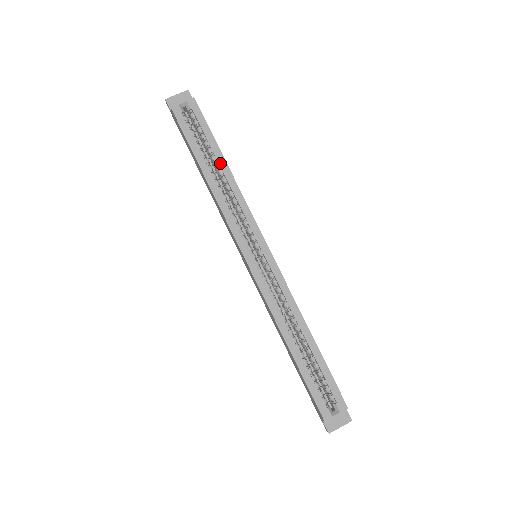
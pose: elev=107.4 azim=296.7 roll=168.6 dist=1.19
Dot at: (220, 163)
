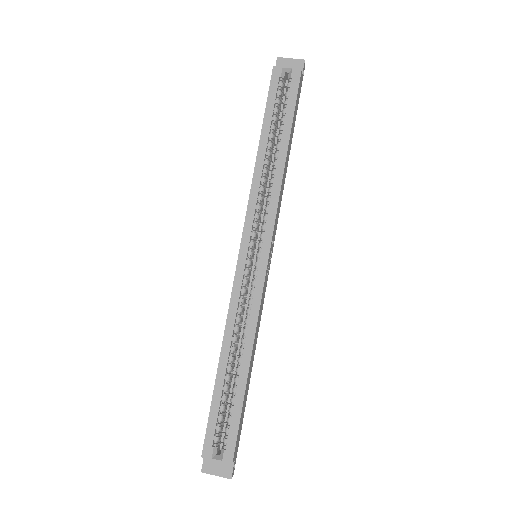
Dot at: (281, 145)
